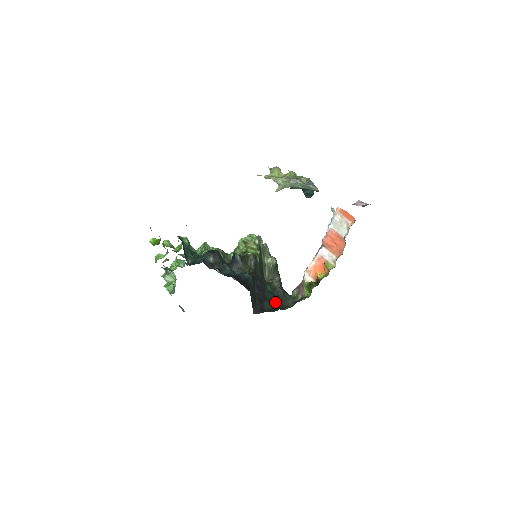
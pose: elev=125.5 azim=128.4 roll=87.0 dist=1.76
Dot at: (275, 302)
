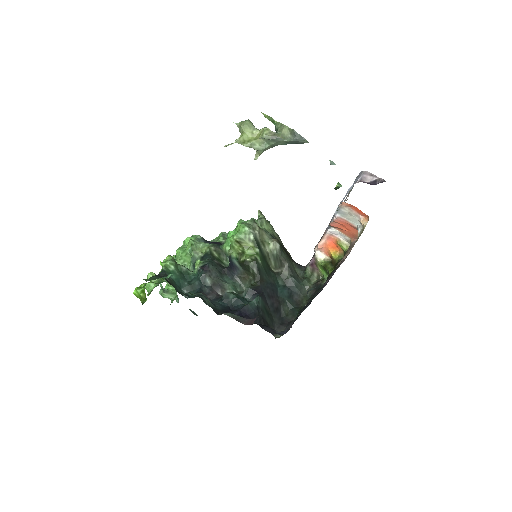
Dot at: (291, 298)
